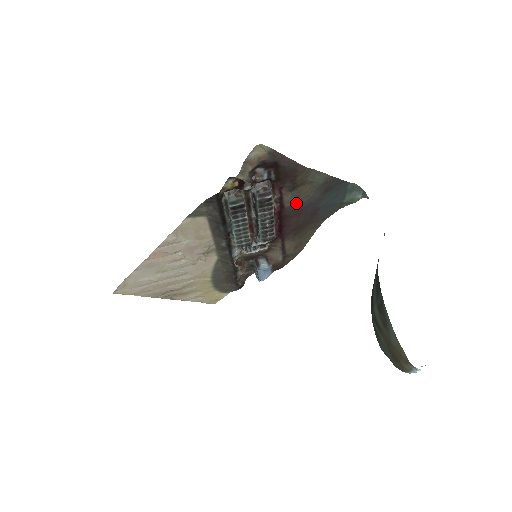
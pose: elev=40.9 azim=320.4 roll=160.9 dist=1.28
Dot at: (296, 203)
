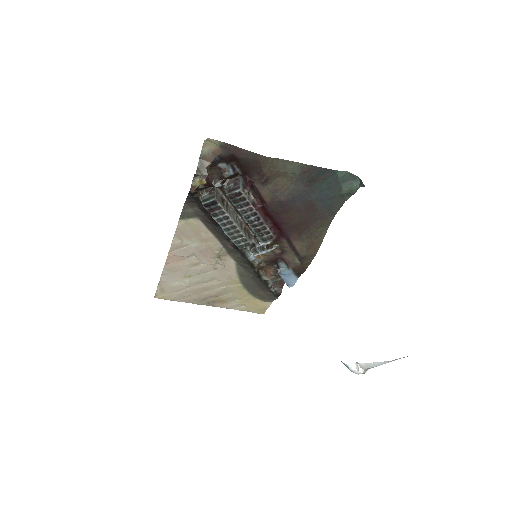
Dot at: (277, 197)
